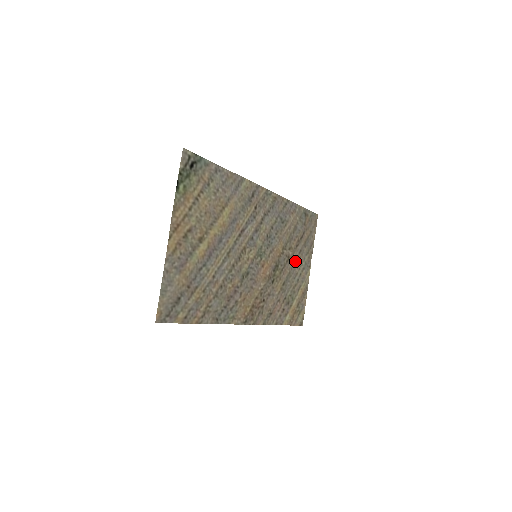
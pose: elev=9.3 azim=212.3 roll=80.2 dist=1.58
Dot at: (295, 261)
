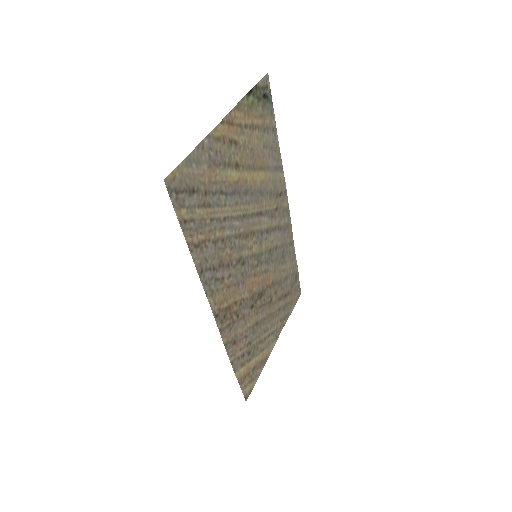
Dot at: (272, 313)
